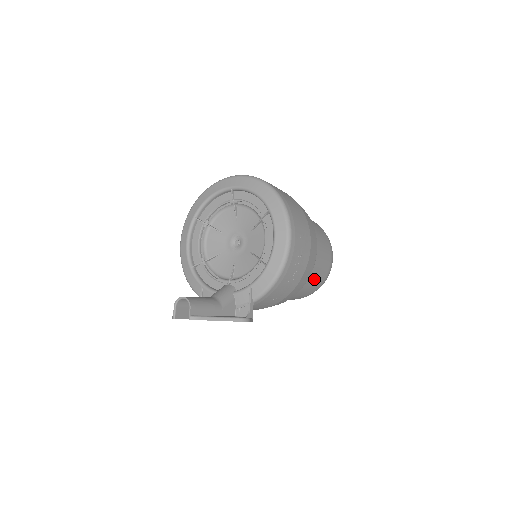
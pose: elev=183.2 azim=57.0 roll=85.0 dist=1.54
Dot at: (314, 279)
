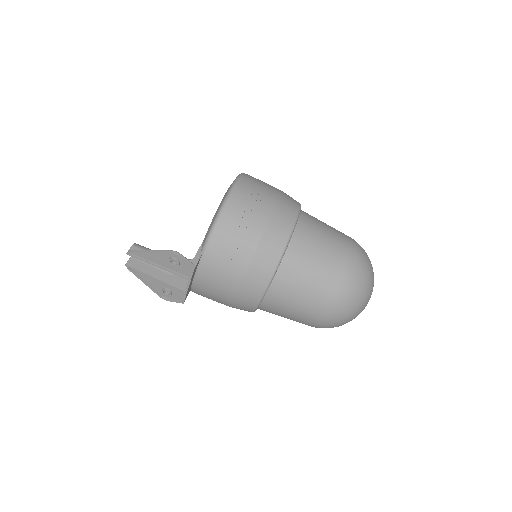
Dot at: (313, 264)
